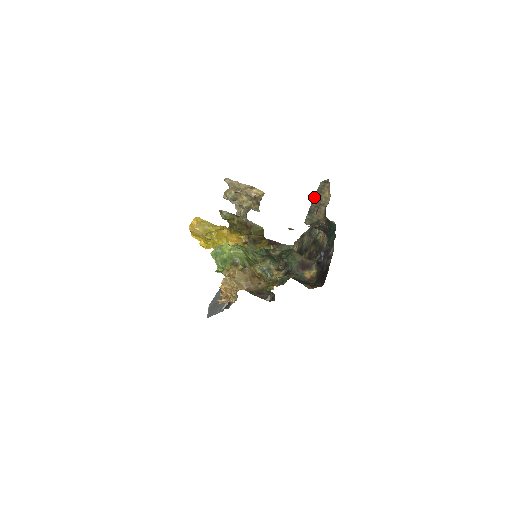
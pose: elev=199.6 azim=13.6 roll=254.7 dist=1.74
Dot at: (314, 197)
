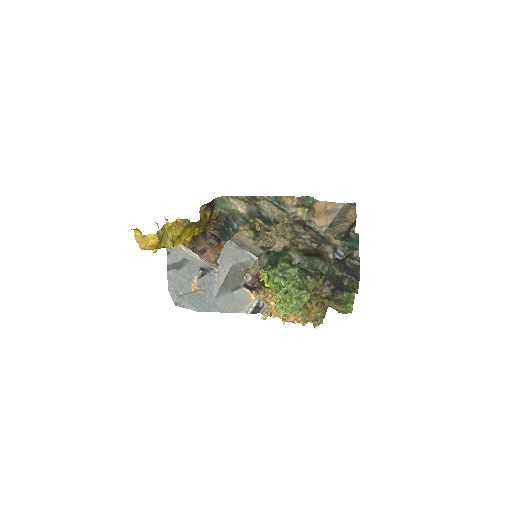
Dot at: (337, 215)
